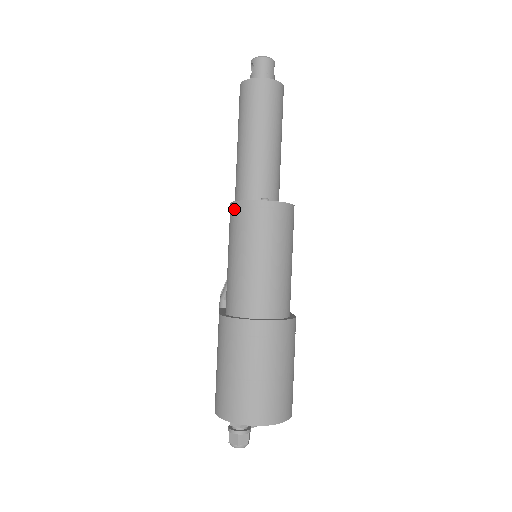
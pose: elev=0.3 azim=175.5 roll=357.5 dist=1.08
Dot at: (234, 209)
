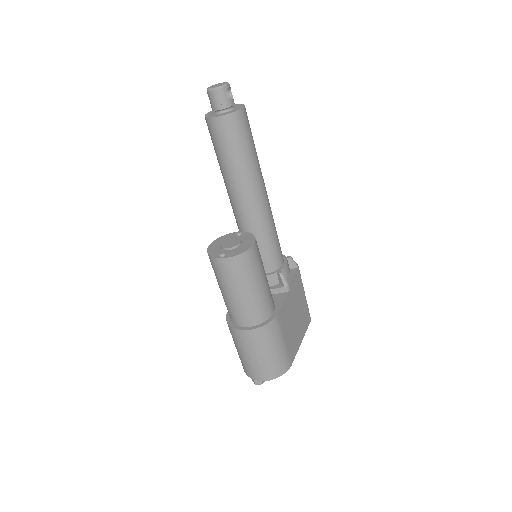
Dot at: occluded
